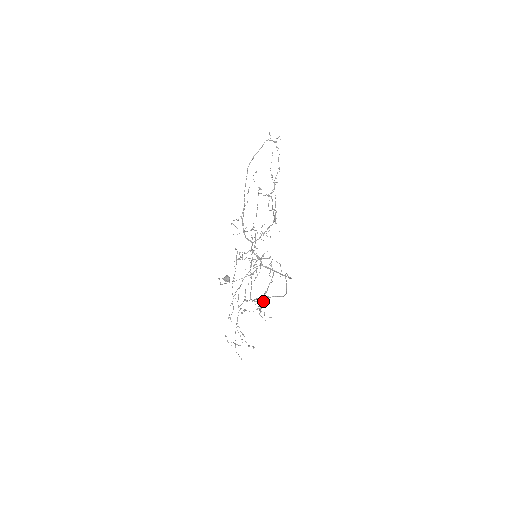
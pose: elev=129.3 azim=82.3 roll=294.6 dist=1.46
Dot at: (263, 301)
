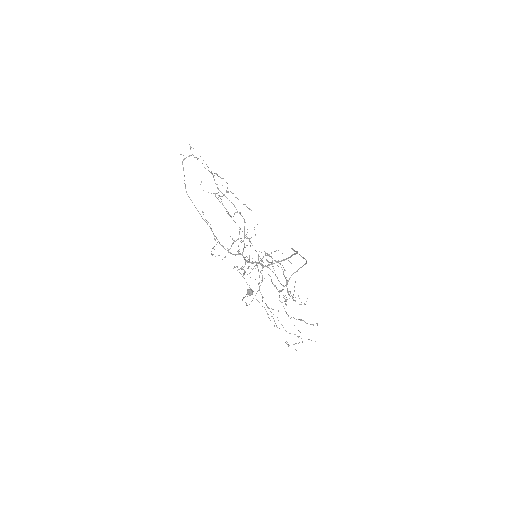
Dot at: (290, 291)
